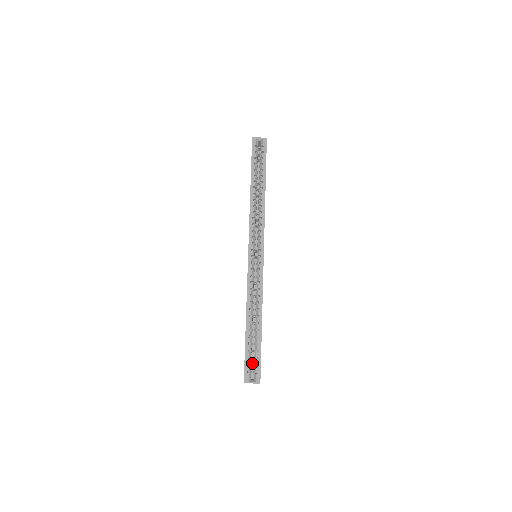
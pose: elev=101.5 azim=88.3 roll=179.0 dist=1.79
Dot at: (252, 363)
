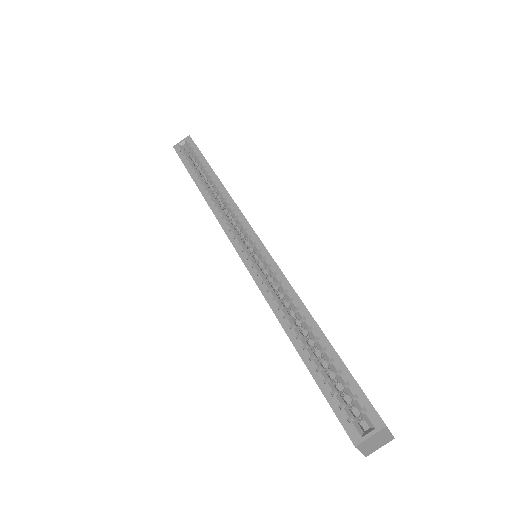
Dot at: (353, 409)
